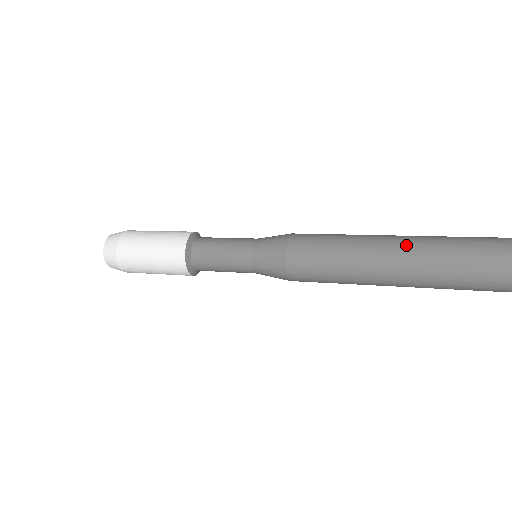
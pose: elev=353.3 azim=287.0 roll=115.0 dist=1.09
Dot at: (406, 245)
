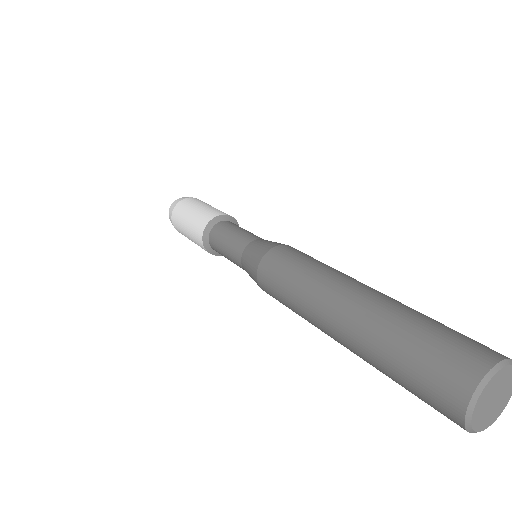
Dot at: (346, 315)
